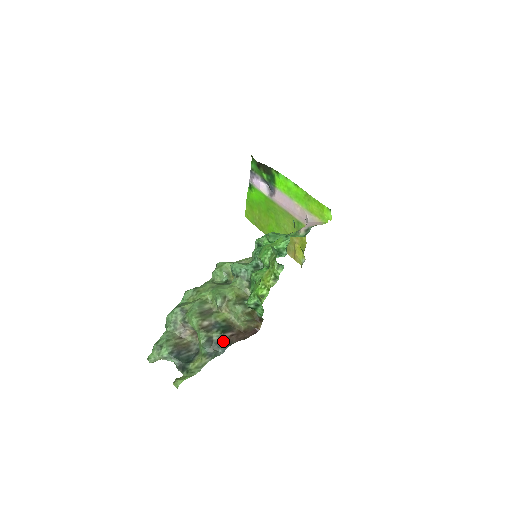
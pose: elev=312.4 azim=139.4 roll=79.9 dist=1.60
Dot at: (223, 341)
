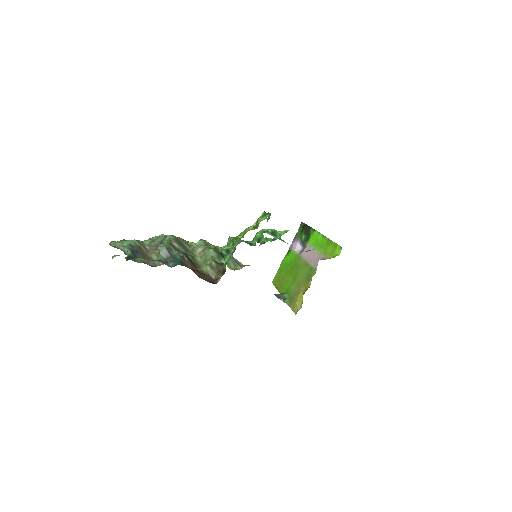
Dot at: (179, 258)
